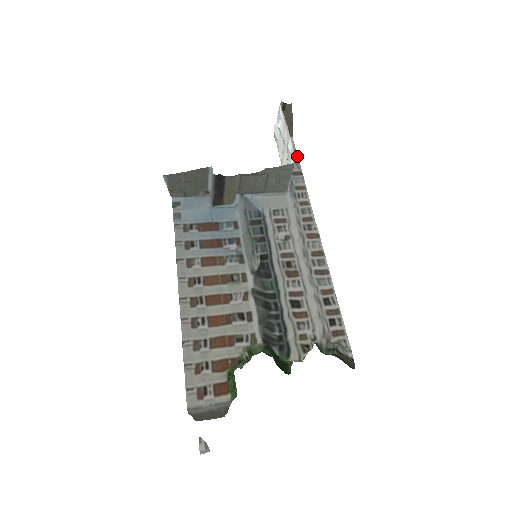
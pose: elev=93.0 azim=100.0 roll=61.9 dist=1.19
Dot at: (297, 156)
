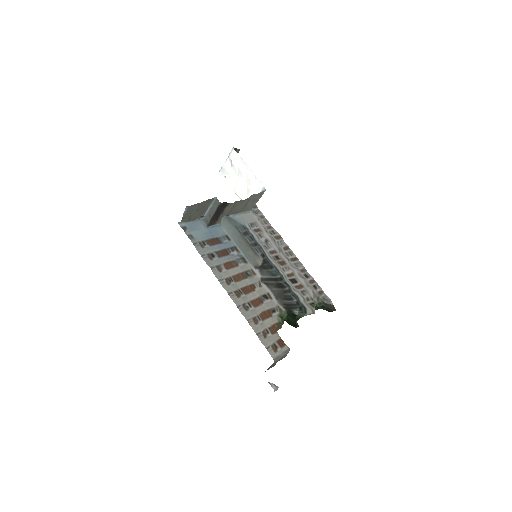
Dot at: occluded
